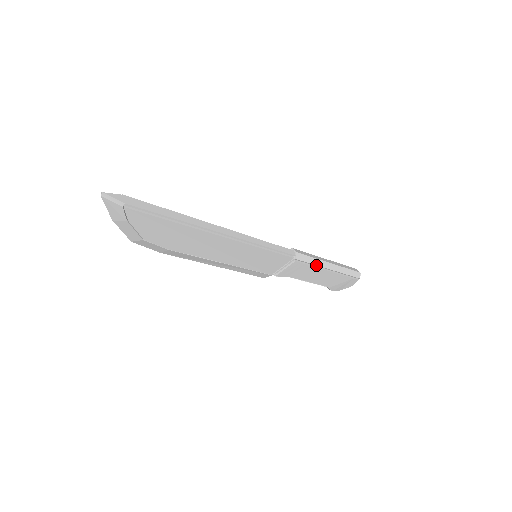
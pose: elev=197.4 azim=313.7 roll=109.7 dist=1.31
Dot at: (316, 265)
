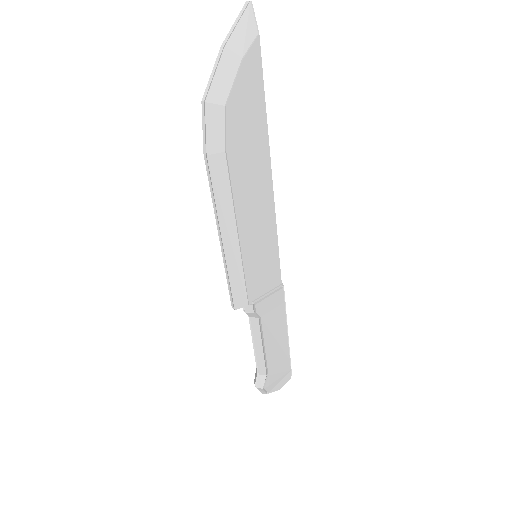
Dot at: (286, 314)
